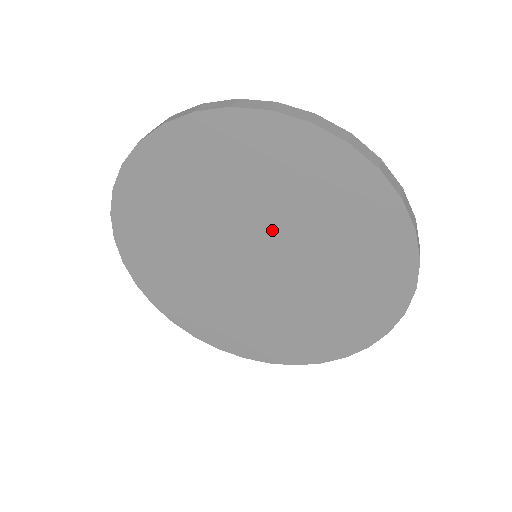
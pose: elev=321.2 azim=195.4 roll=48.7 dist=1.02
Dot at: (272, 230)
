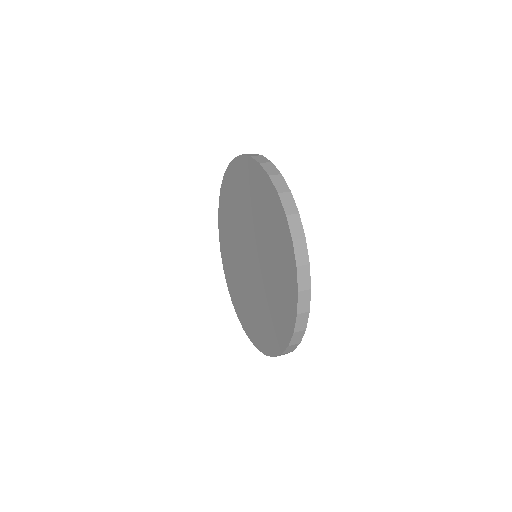
Dot at: (254, 234)
